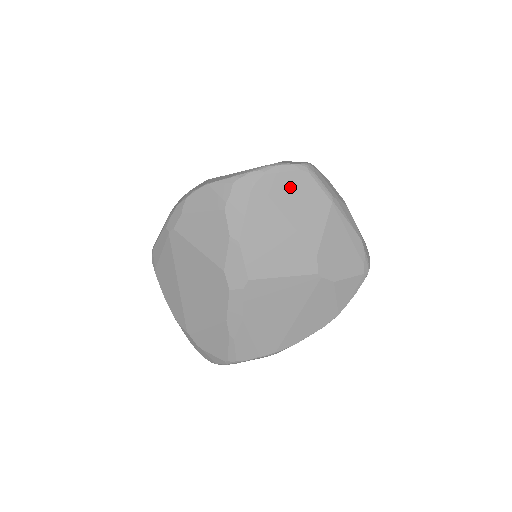
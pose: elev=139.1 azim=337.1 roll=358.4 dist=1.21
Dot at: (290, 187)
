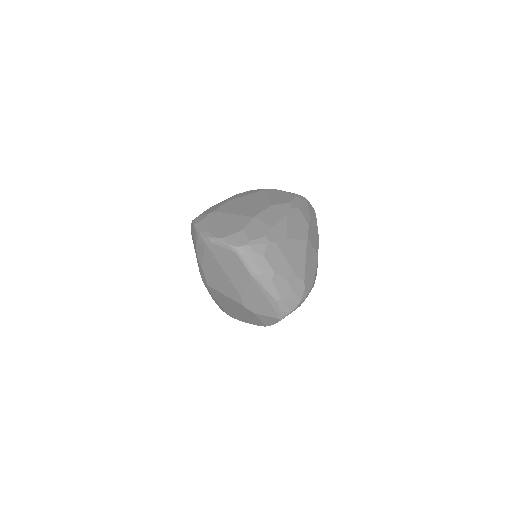
Dot at: (226, 256)
